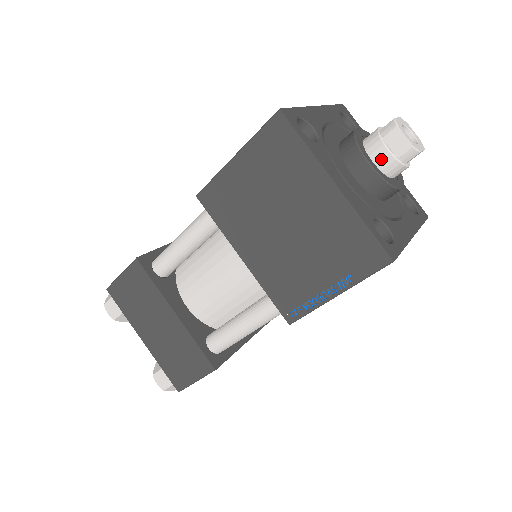
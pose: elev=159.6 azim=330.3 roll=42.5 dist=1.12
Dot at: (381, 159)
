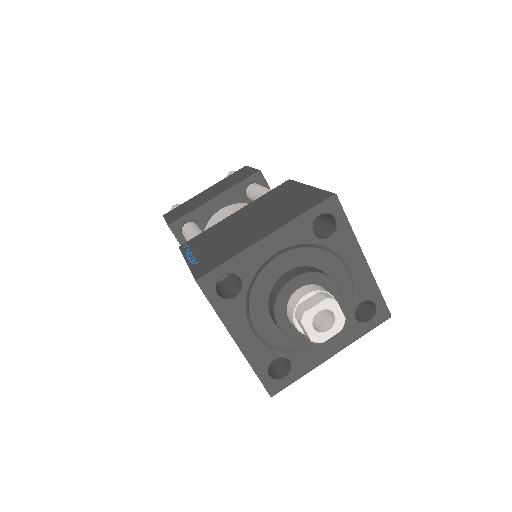
Dot at: (293, 325)
